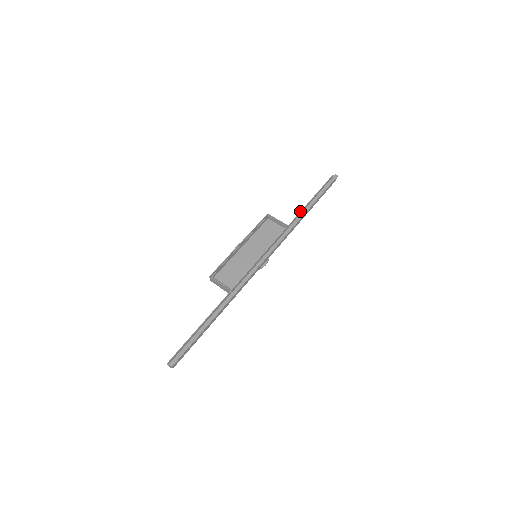
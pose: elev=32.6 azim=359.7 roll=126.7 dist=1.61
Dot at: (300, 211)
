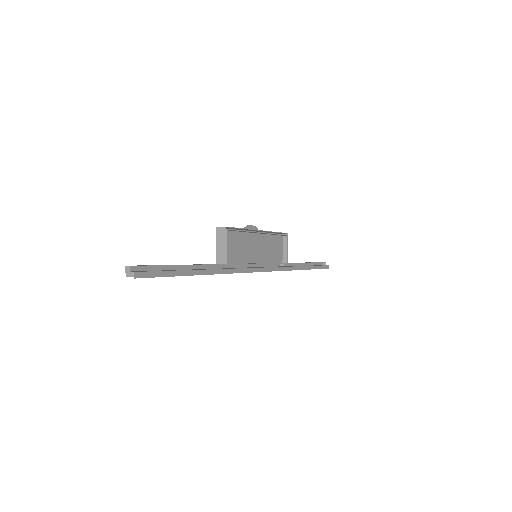
Dot at: occluded
